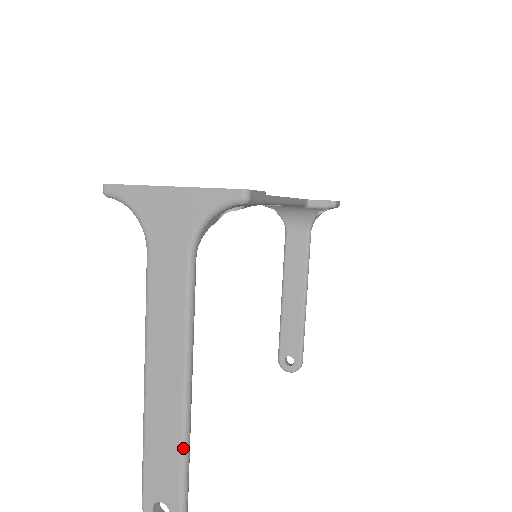
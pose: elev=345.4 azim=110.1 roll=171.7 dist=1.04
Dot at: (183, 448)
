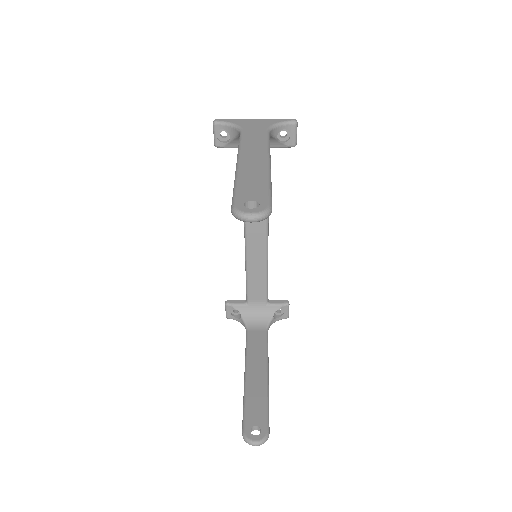
Dot at: (269, 179)
